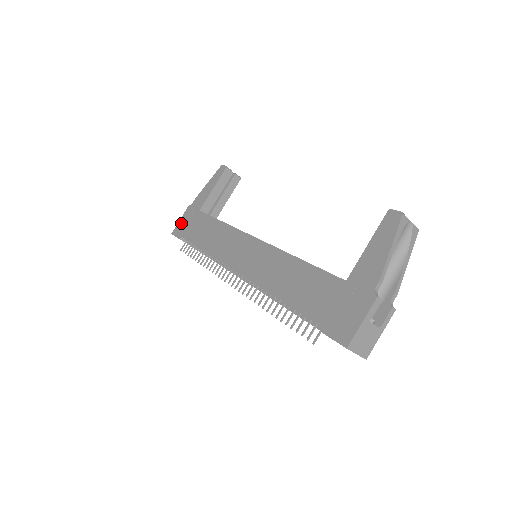
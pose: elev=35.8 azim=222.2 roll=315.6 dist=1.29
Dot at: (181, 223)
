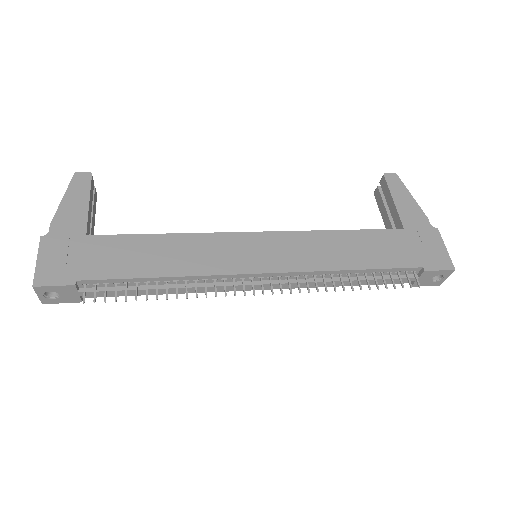
Dot at: (49, 263)
